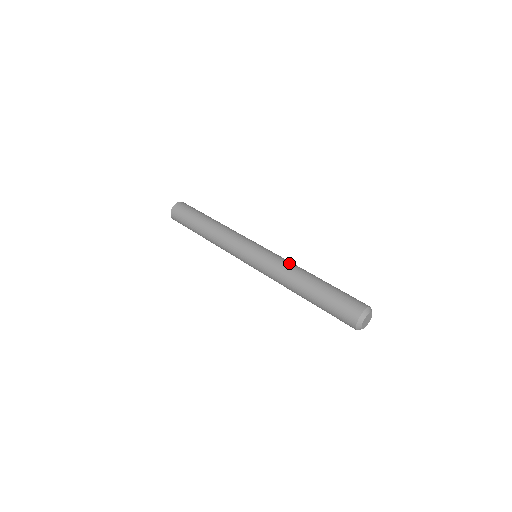
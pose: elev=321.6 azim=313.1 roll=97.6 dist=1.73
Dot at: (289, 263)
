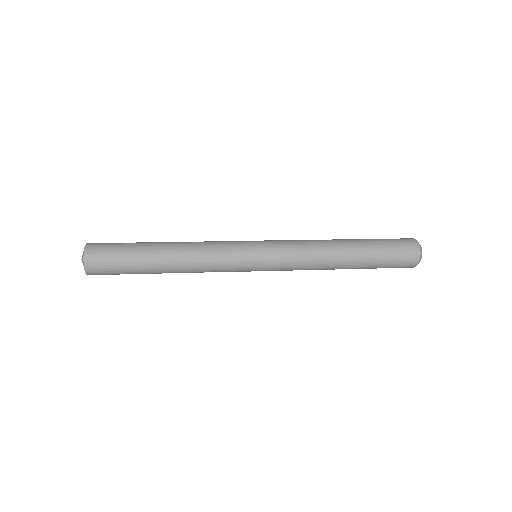
Dot at: occluded
